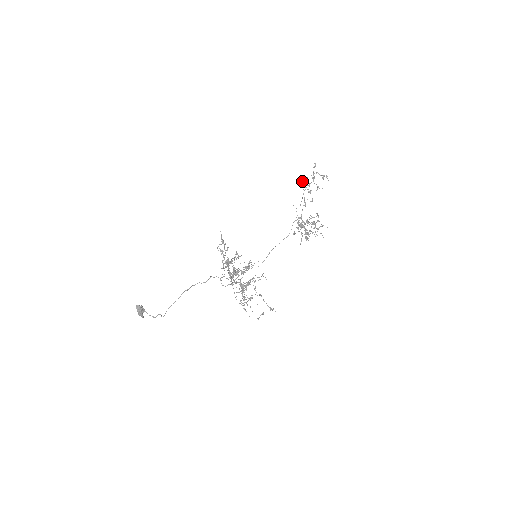
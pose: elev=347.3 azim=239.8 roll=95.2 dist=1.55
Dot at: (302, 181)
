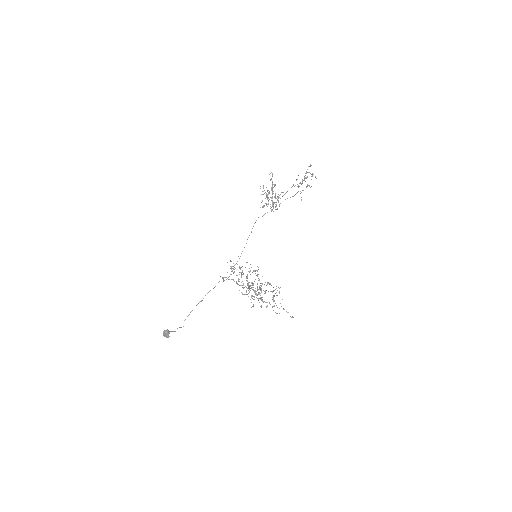
Dot at: occluded
